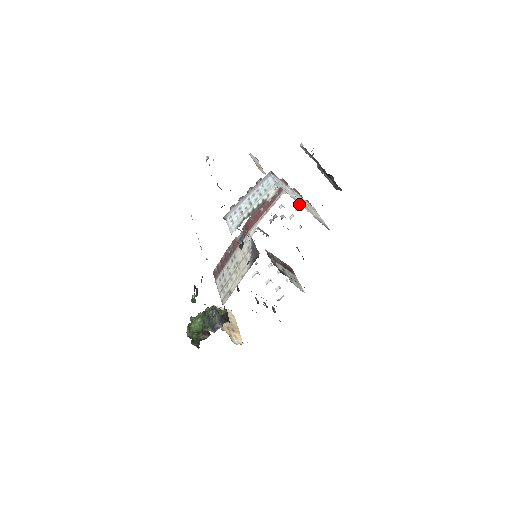
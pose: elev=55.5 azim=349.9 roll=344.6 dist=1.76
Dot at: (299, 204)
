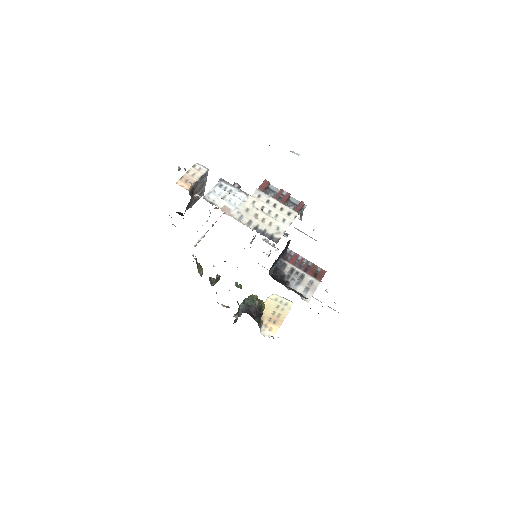
Dot at: (228, 213)
